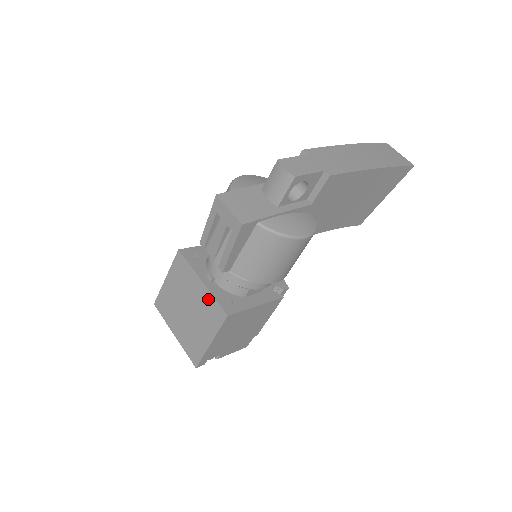
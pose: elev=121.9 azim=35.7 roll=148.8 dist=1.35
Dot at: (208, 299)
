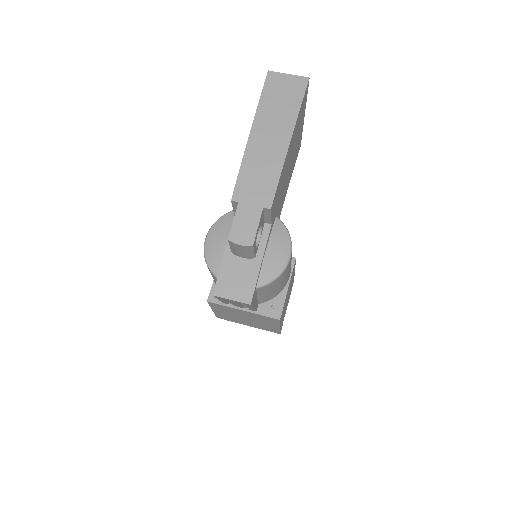
Dot at: (257, 316)
